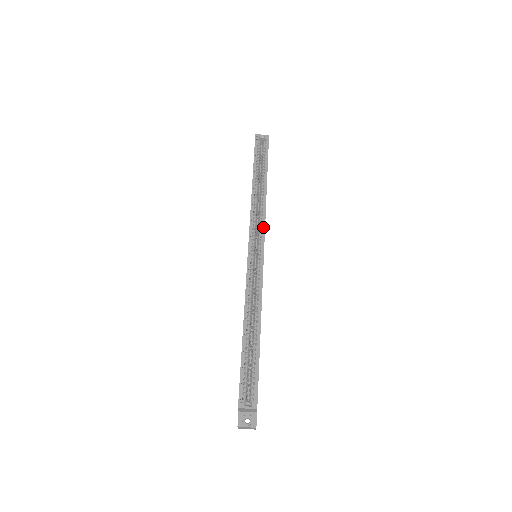
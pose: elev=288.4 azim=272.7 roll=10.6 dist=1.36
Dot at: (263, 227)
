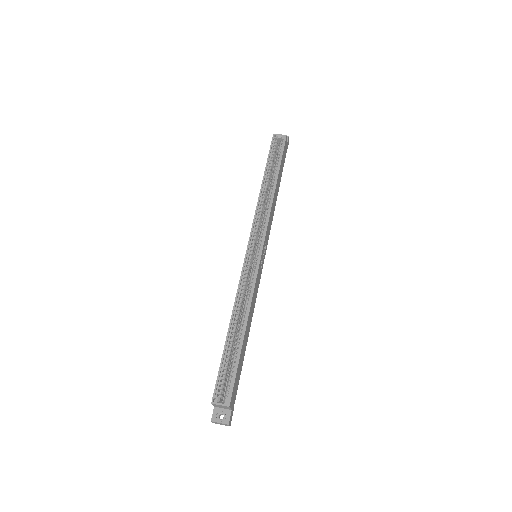
Dot at: (265, 228)
